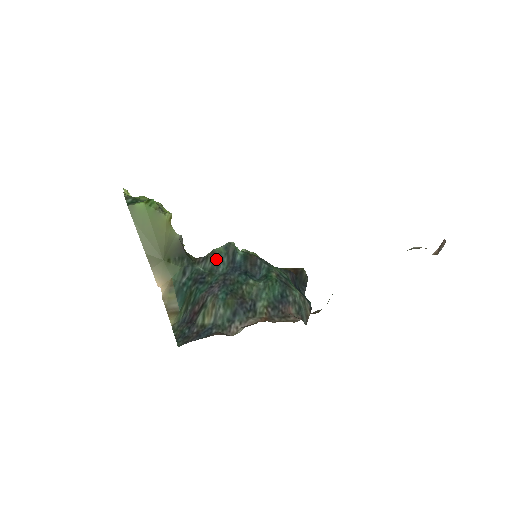
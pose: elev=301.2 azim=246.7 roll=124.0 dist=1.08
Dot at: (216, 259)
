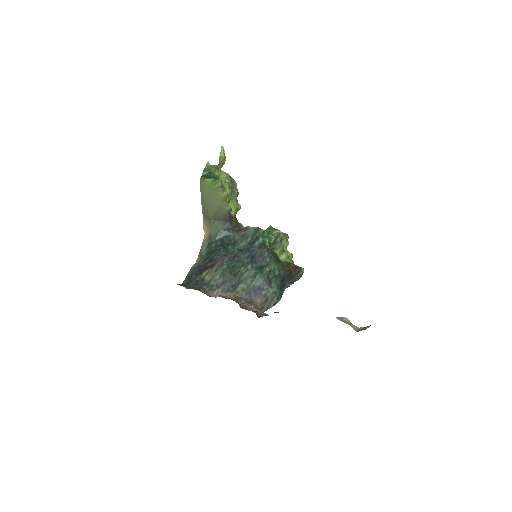
Dot at: (244, 235)
